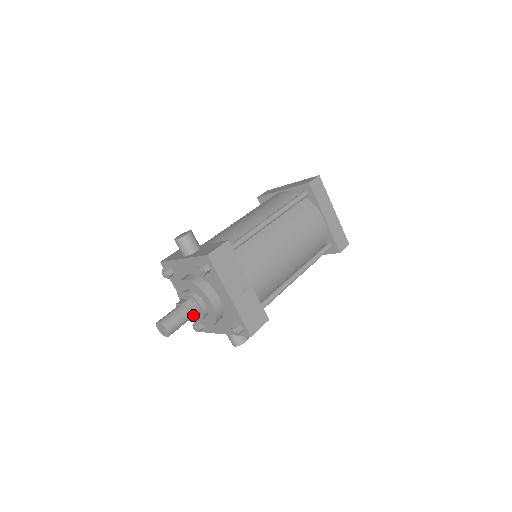
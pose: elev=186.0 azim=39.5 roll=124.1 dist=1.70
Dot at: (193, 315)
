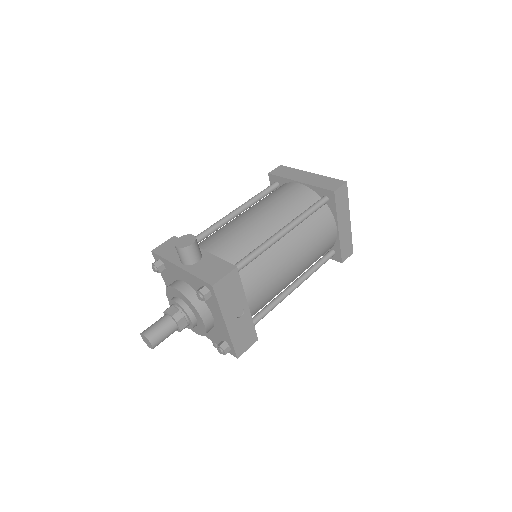
Dot at: (181, 328)
